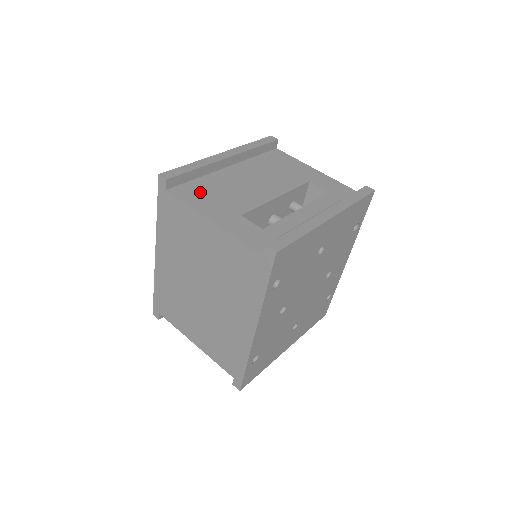
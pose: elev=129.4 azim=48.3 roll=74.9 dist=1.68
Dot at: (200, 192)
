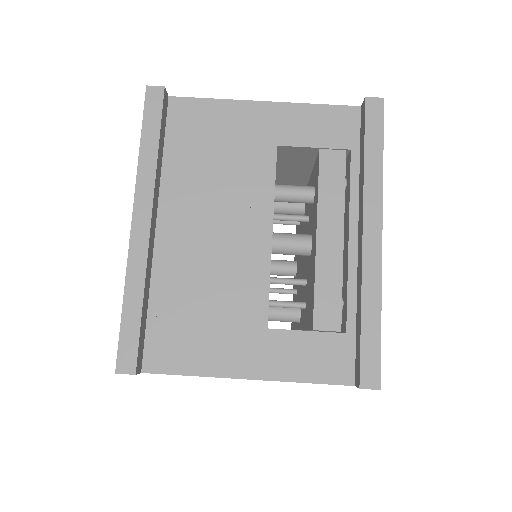
Dot at: (181, 331)
